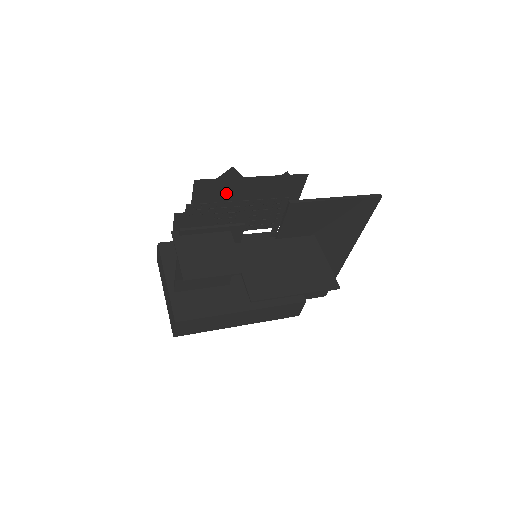
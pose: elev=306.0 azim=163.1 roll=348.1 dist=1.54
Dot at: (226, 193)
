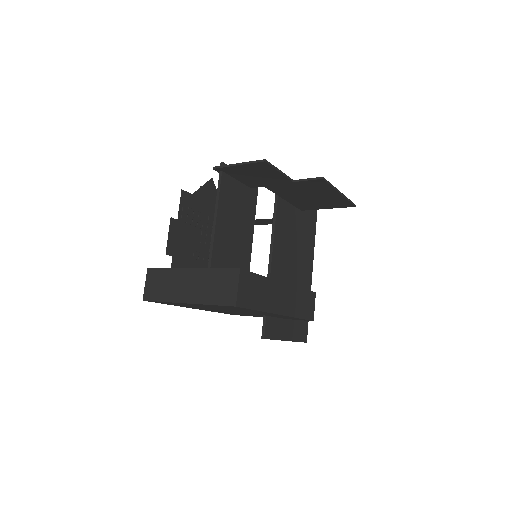
Dot at: (207, 209)
